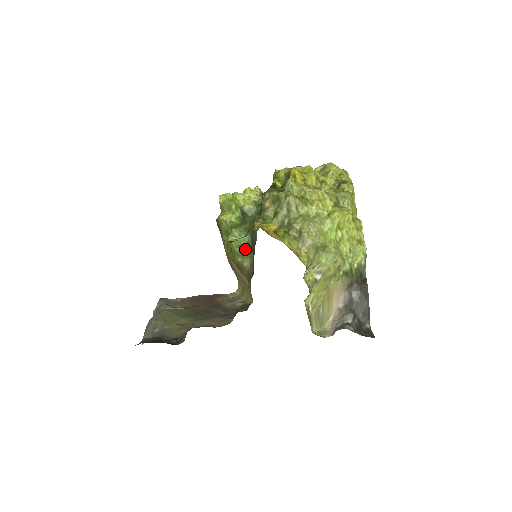
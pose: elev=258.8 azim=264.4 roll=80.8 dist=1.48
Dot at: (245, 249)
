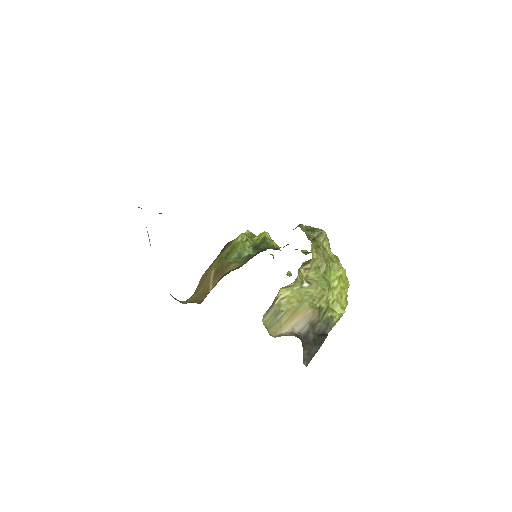
Dot at: (243, 258)
